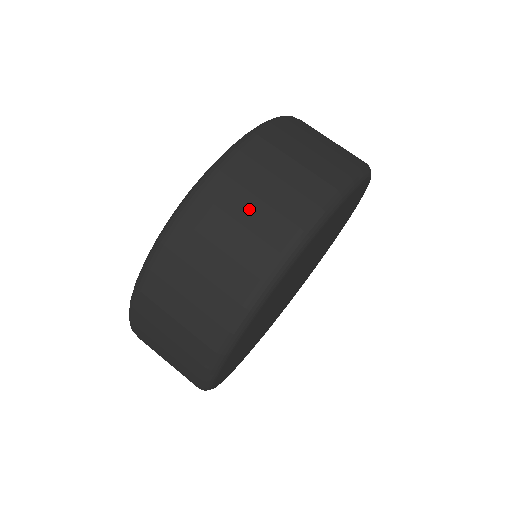
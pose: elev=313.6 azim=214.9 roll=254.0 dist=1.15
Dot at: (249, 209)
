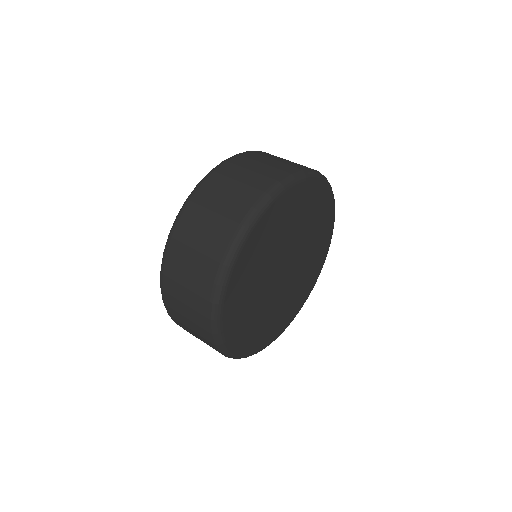
Dot at: (220, 202)
